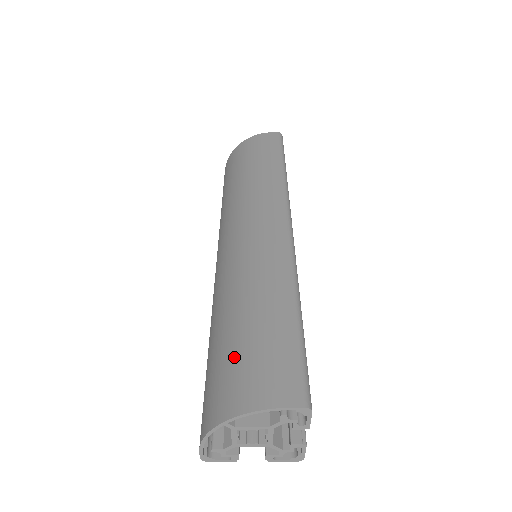
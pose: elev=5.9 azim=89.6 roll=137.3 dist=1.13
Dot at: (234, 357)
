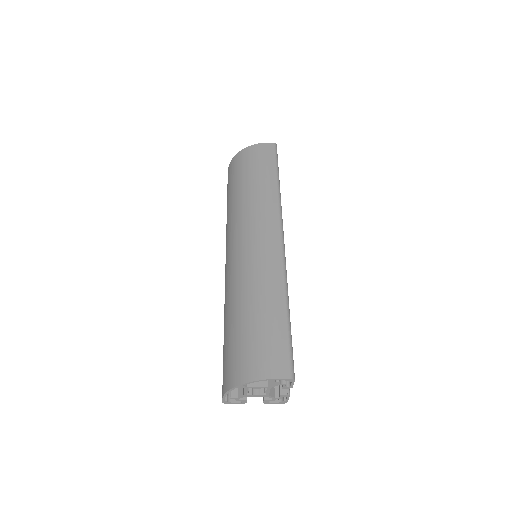
Dot at: (245, 342)
